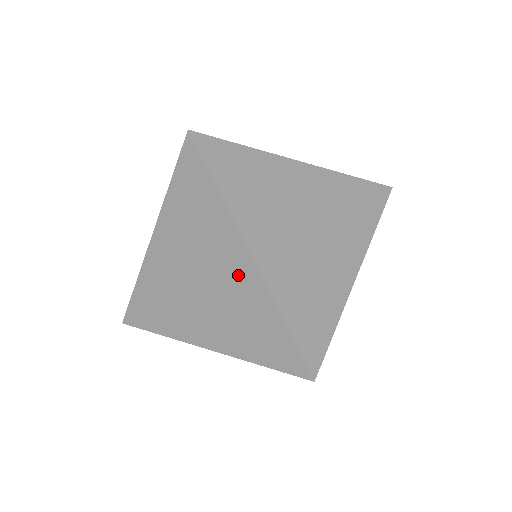
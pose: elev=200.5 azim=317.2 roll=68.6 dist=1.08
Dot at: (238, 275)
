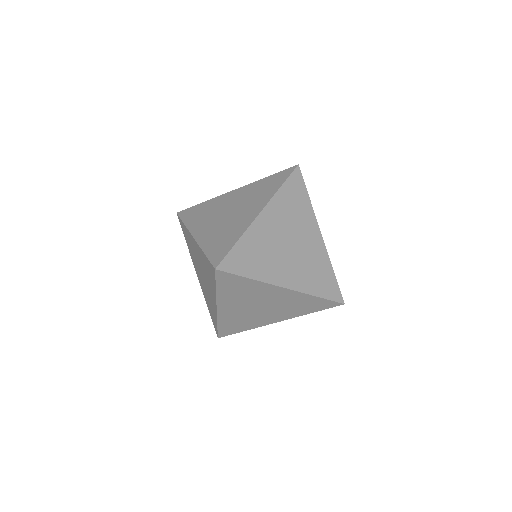
Dot at: (198, 252)
